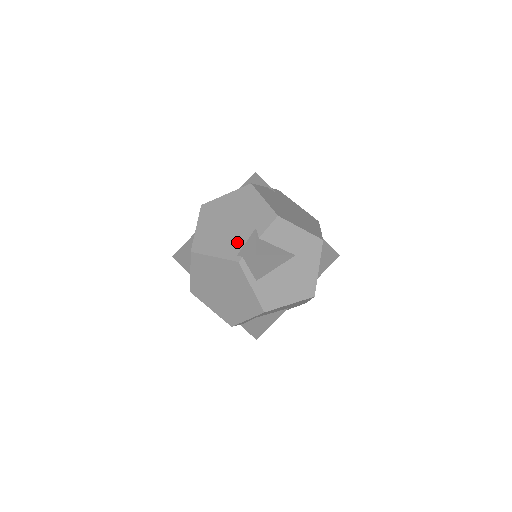
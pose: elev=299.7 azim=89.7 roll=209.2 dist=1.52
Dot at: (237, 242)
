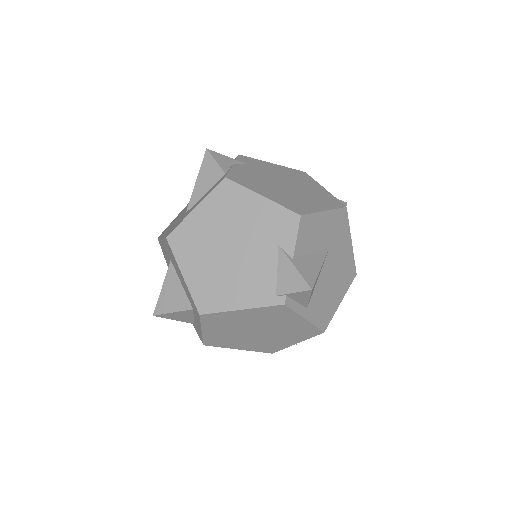
Dot at: (263, 276)
